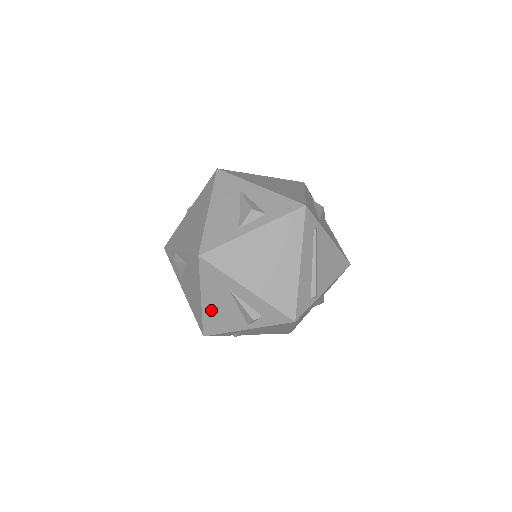
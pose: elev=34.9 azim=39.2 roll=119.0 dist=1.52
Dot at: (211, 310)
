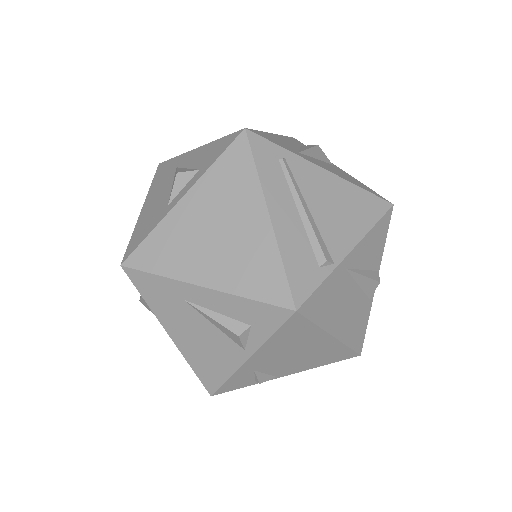
Dot at: (190, 347)
